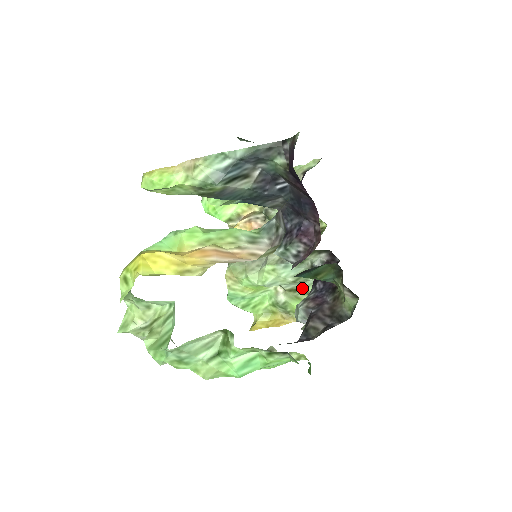
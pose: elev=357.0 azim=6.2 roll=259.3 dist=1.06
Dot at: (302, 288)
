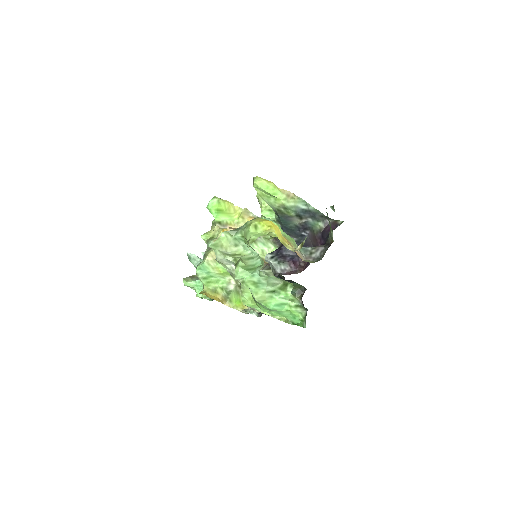
Dot at: occluded
